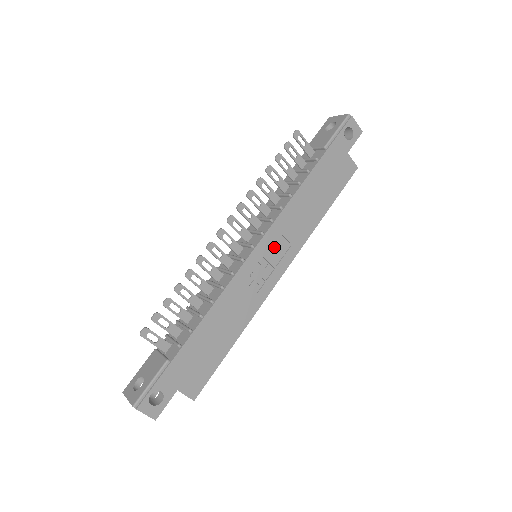
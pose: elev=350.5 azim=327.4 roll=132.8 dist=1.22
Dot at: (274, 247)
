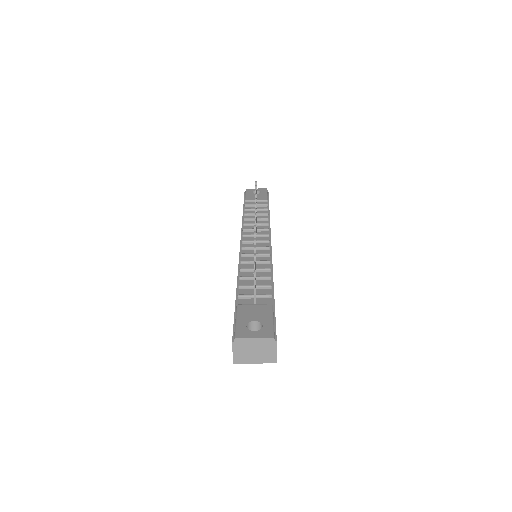
Dot at: occluded
